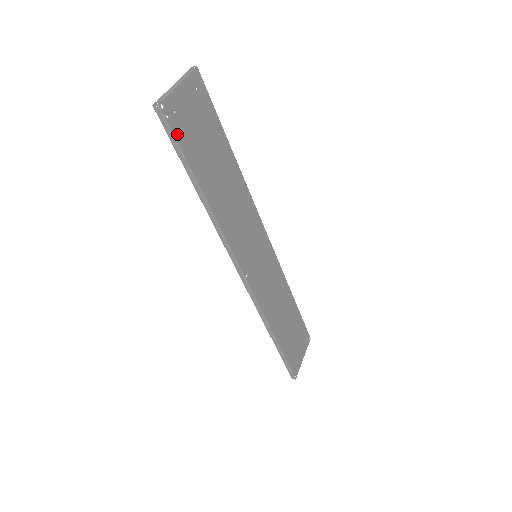
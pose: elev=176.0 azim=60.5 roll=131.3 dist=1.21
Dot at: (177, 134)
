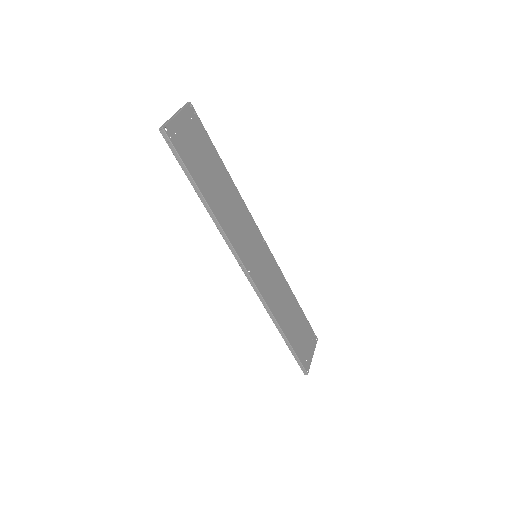
Dot at: (179, 150)
